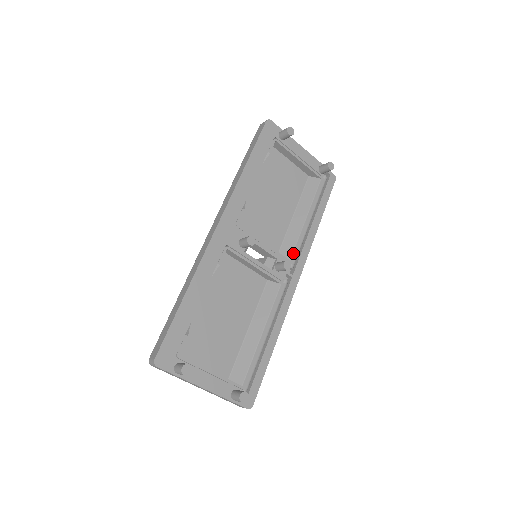
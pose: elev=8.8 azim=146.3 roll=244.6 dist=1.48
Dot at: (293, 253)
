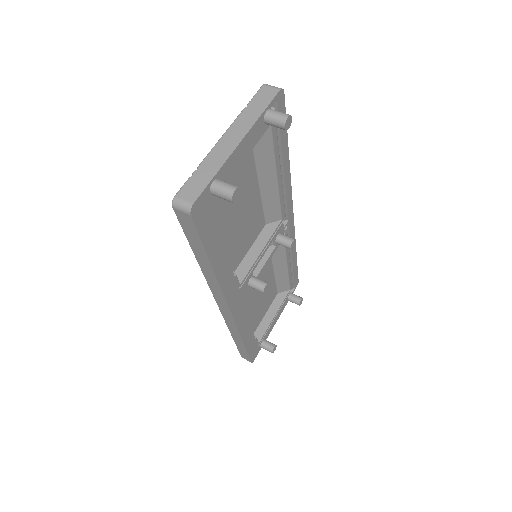
Dot at: (281, 213)
